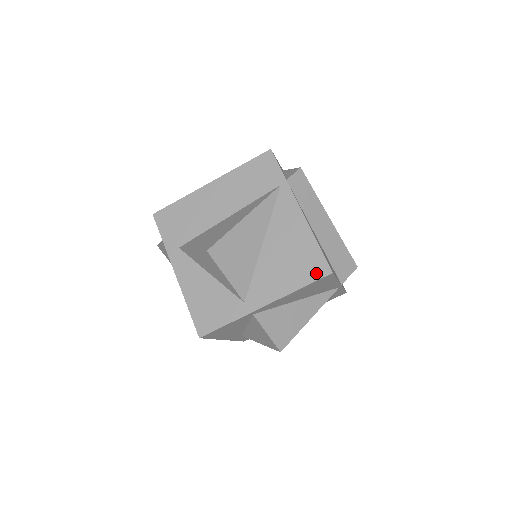
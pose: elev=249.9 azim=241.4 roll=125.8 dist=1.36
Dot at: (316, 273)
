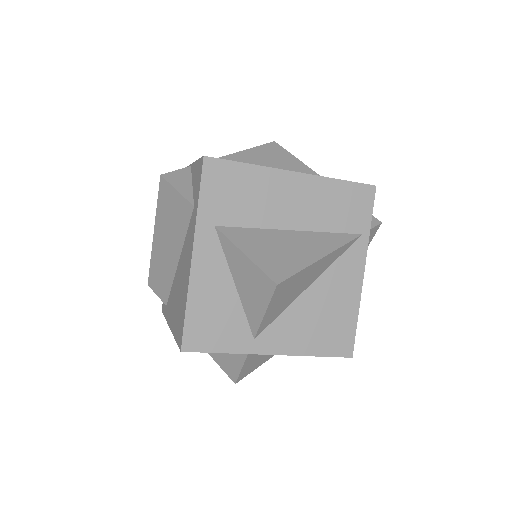
Dot at: (339, 349)
